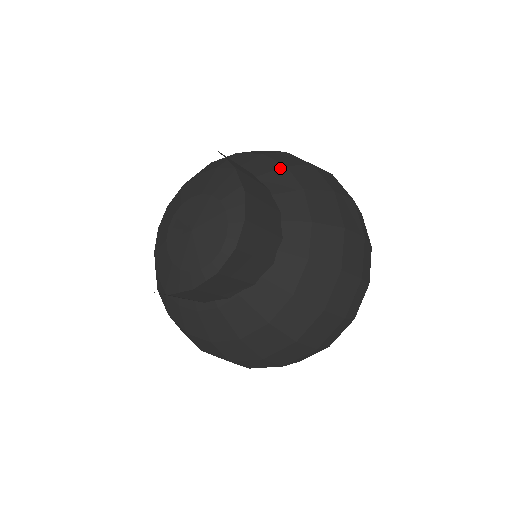
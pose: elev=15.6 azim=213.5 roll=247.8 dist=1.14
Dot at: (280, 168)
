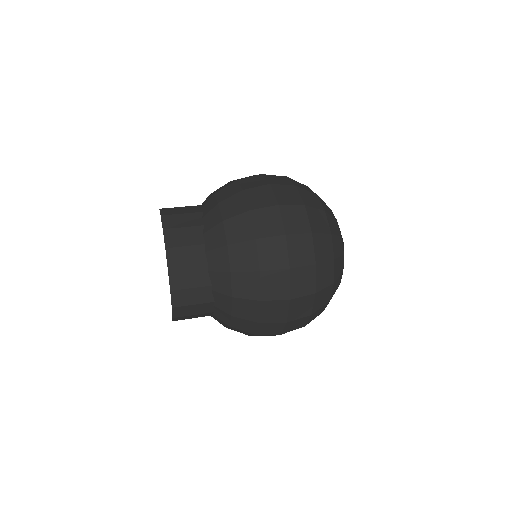
Dot at: (226, 272)
